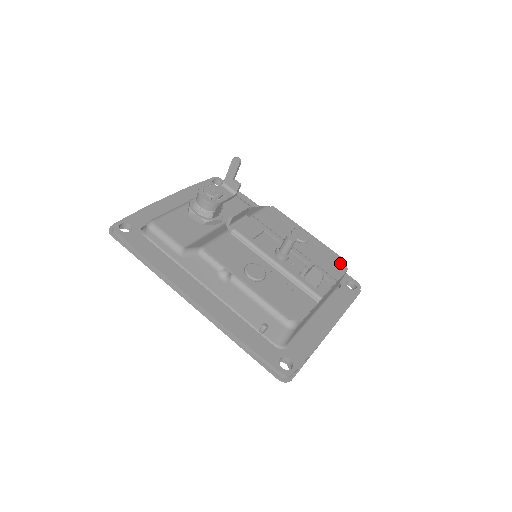
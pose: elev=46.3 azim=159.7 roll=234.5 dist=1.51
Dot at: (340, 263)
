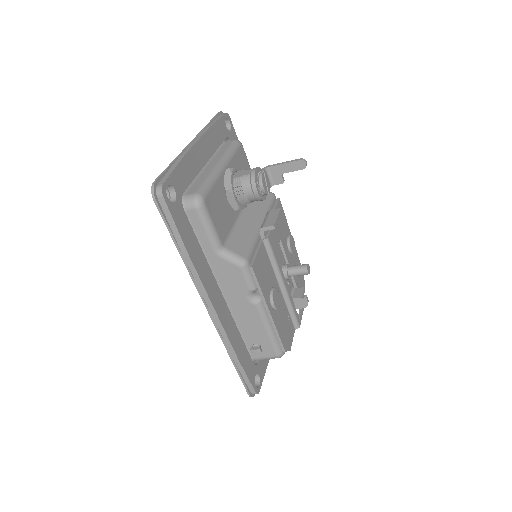
Dot at: (303, 279)
